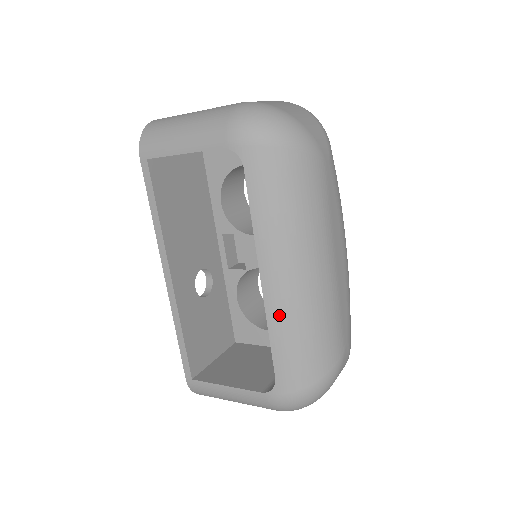
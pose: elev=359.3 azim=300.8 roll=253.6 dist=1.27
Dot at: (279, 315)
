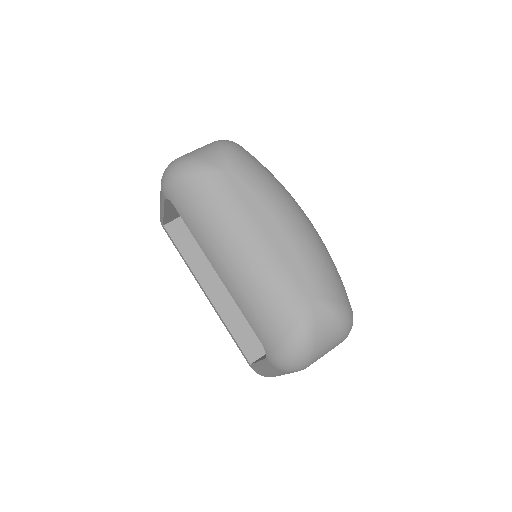
Dot at: (236, 293)
